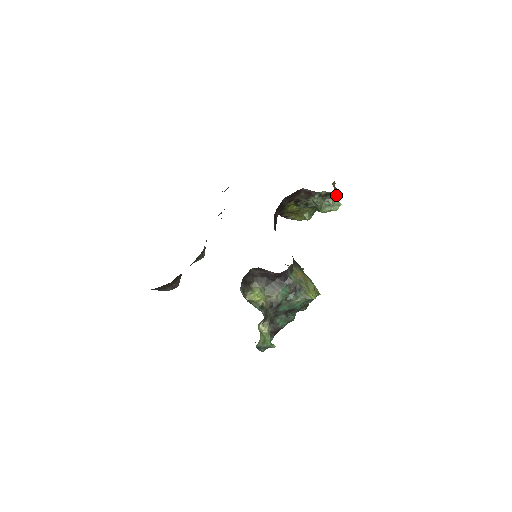
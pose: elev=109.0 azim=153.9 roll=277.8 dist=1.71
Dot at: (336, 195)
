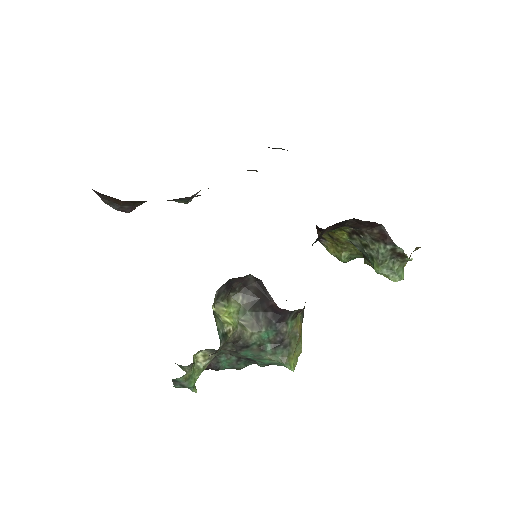
Dot at: occluded
